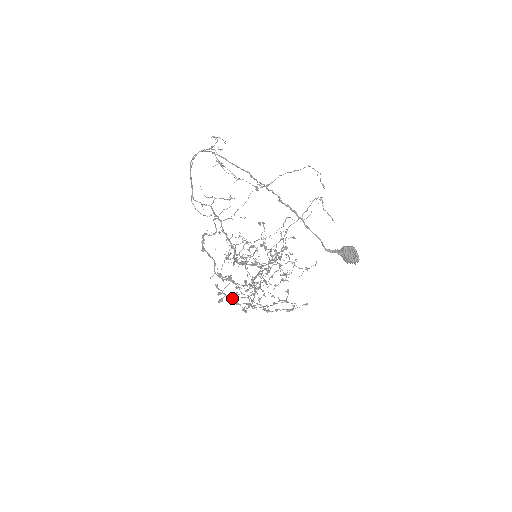
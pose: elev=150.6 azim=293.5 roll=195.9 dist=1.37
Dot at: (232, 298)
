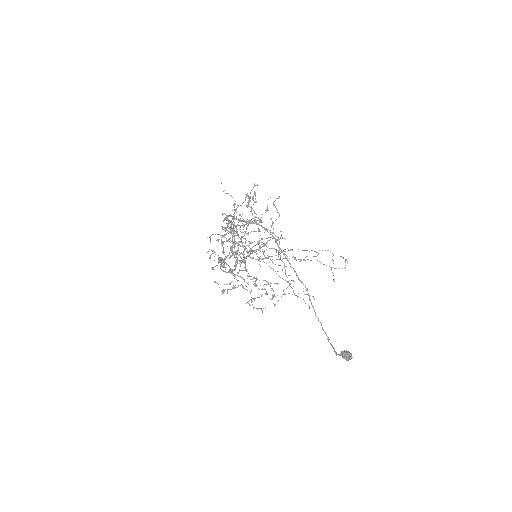
Dot at: occluded
